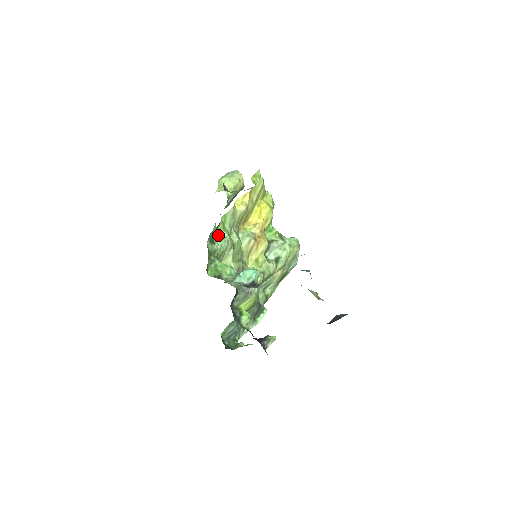
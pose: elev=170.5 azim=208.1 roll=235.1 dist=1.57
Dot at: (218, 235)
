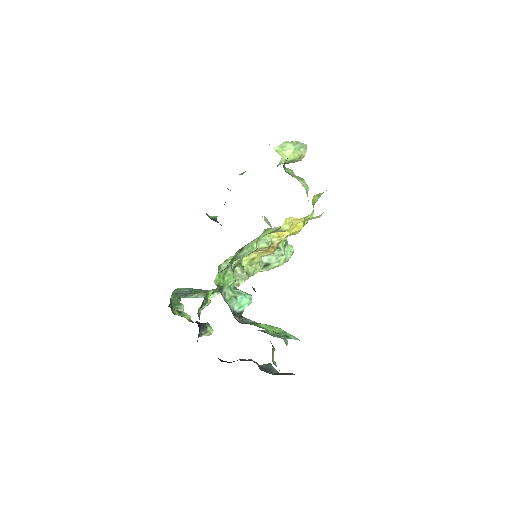
Dot at: (250, 244)
